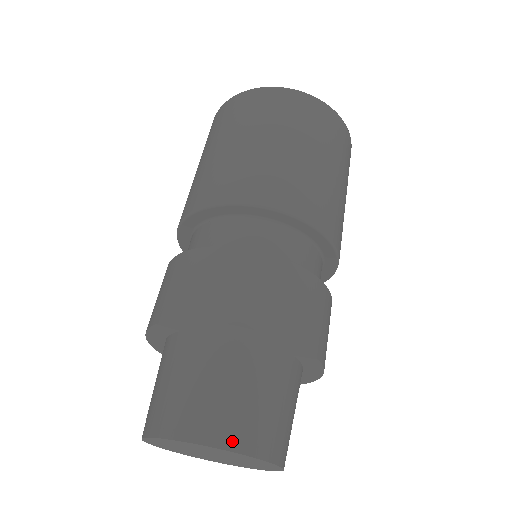
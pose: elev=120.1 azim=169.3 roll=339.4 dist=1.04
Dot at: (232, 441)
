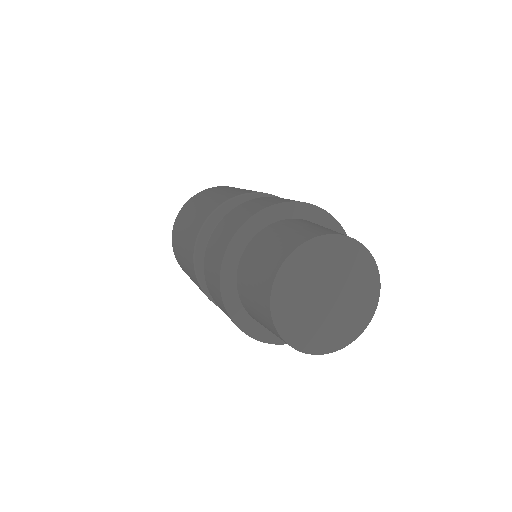
Dot at: (362, 246)
